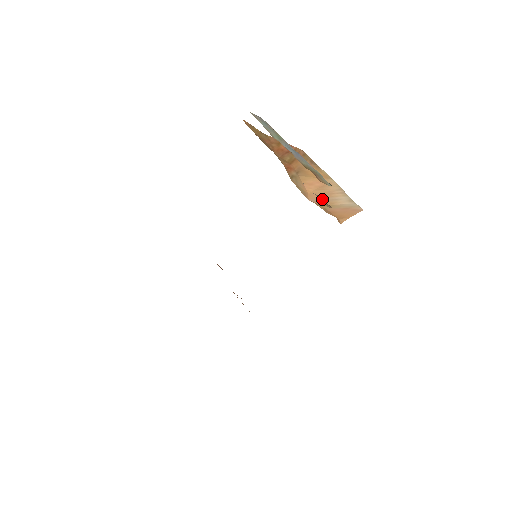
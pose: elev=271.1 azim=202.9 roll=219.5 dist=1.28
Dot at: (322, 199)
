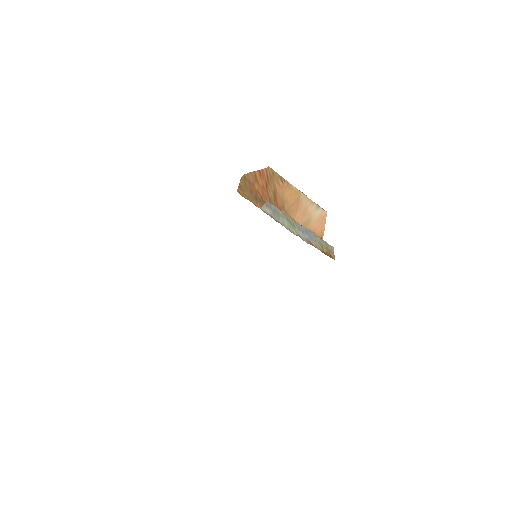
Dot at: (304, 220)
